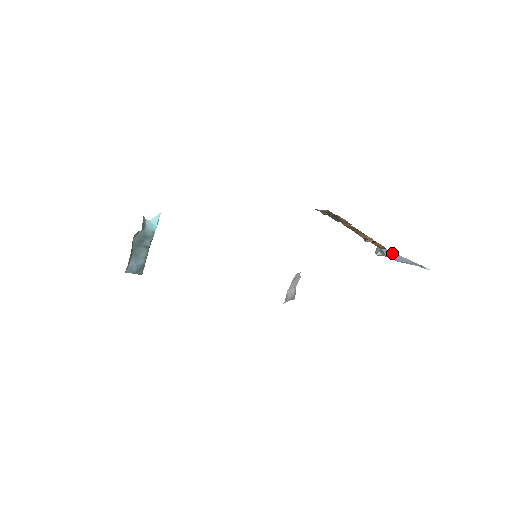
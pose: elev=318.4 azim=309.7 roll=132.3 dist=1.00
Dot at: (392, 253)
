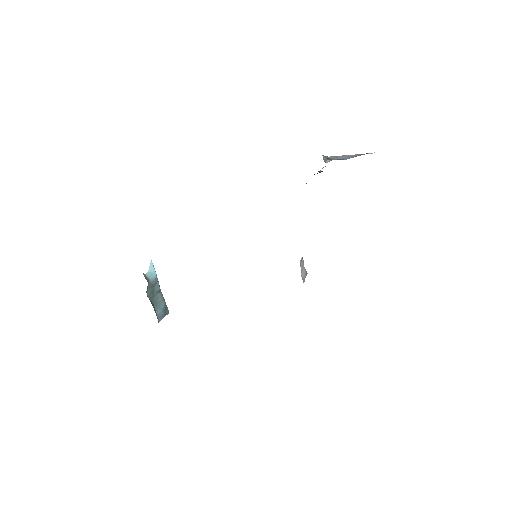
Dot at: (339, 157)
